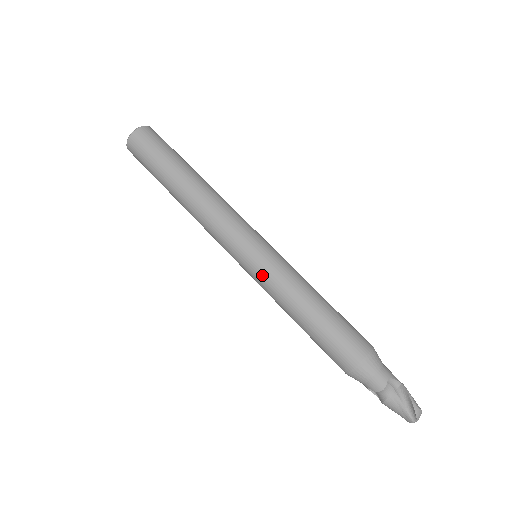
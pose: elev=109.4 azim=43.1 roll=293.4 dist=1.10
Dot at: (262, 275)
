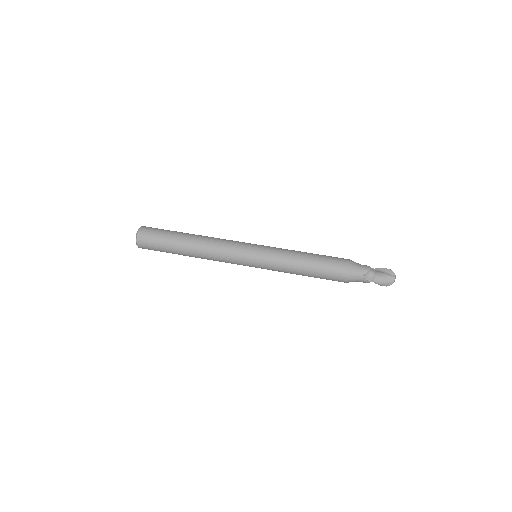
Dot at: (270, 252)
